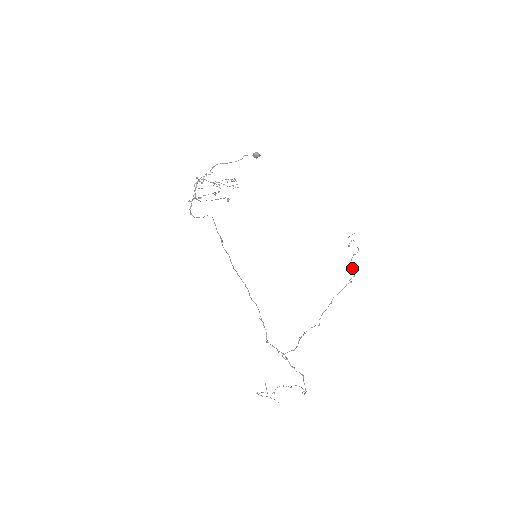
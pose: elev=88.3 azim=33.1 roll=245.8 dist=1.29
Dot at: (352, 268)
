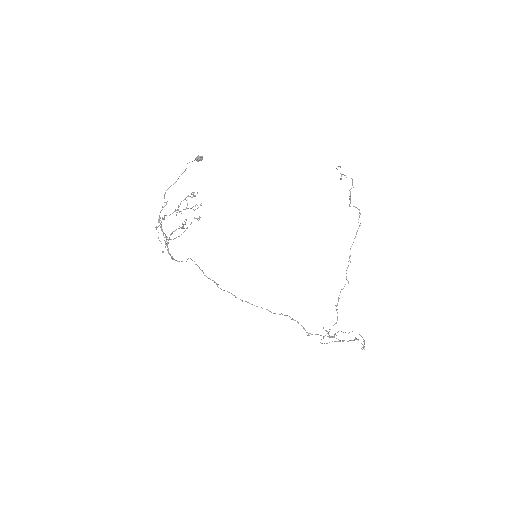
Dot at: (355, 207)
